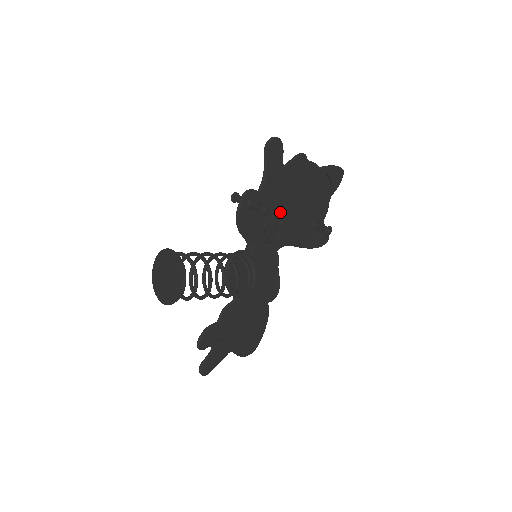
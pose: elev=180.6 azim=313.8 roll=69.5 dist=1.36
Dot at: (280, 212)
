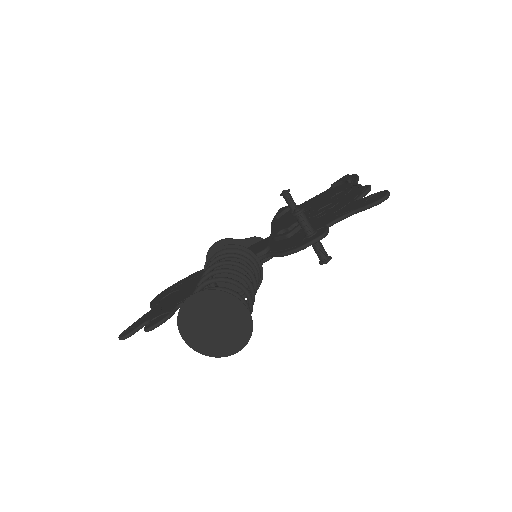
Dot at: occluded
